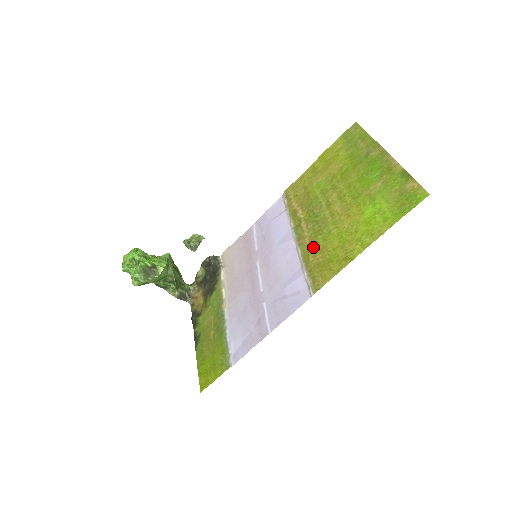
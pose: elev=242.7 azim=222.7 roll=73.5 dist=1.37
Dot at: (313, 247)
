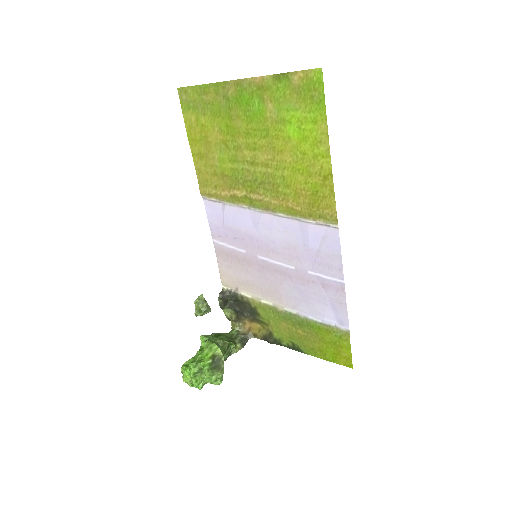
Dot at: (287, 200)
